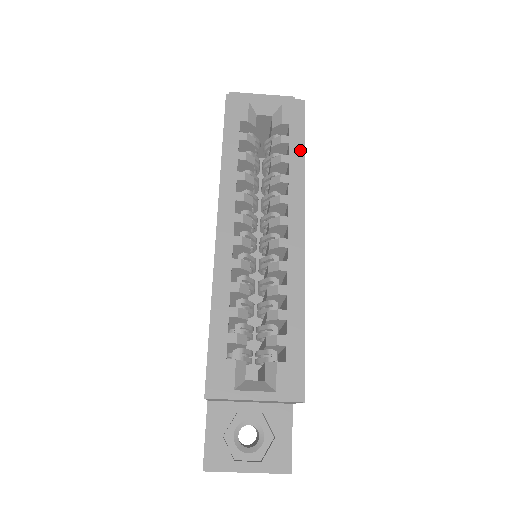
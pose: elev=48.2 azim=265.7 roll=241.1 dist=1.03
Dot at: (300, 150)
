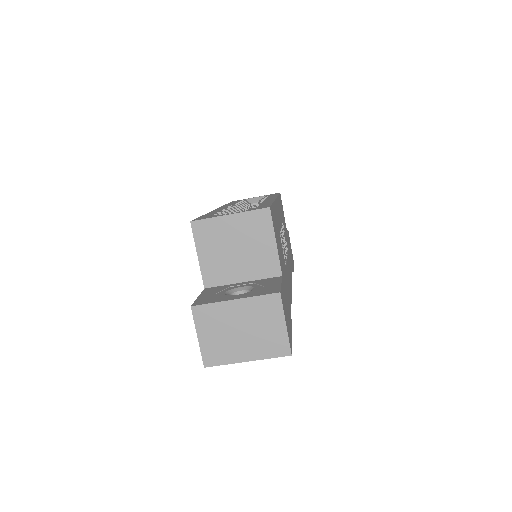
Dot at: occluded
